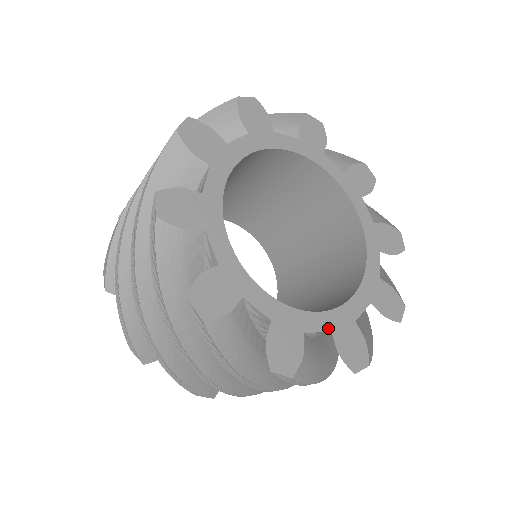
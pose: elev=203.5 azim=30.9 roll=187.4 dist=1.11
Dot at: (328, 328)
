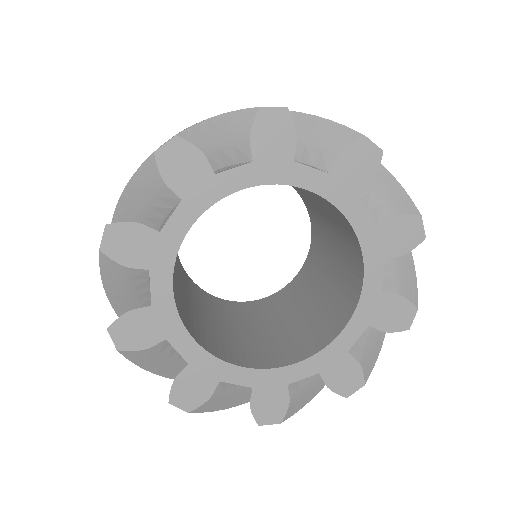
Dot at: (250, 383)
